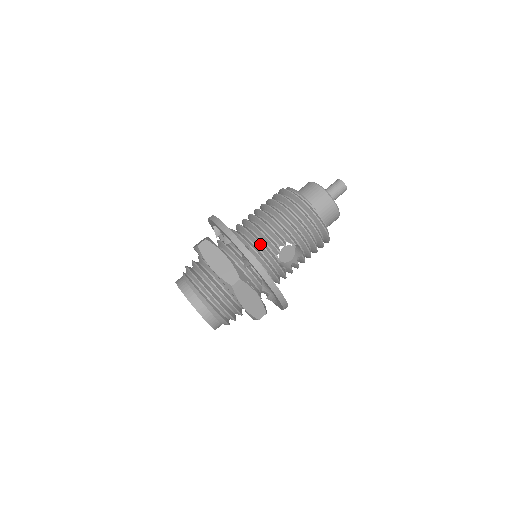
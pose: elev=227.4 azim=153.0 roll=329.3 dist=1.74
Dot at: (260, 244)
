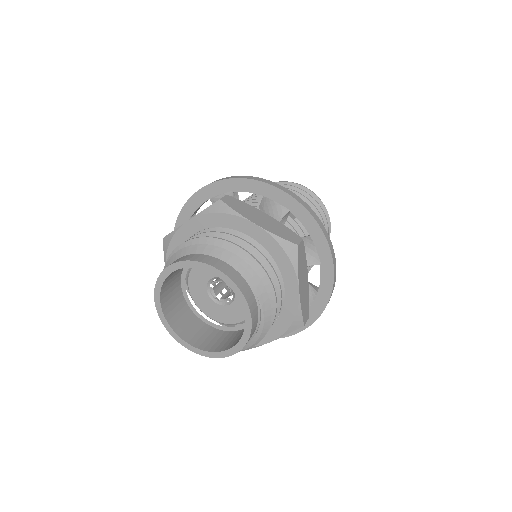
Dot at: occluded
